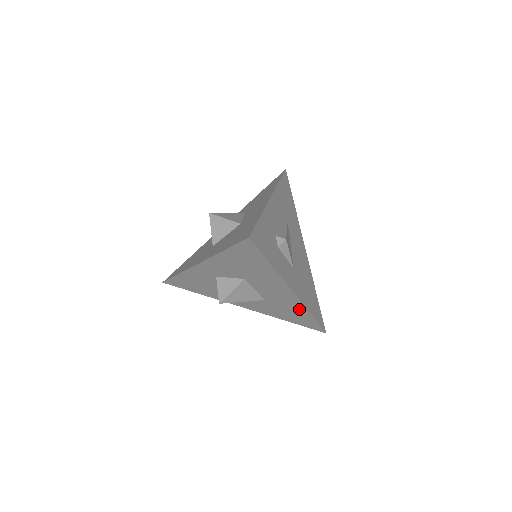
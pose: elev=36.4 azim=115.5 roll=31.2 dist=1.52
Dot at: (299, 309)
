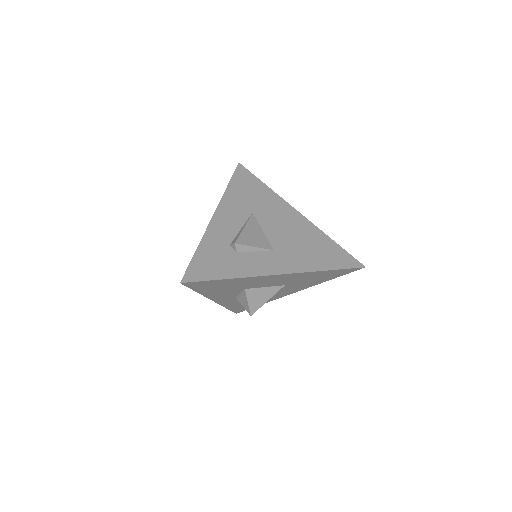
Dot at: (310, 274)
